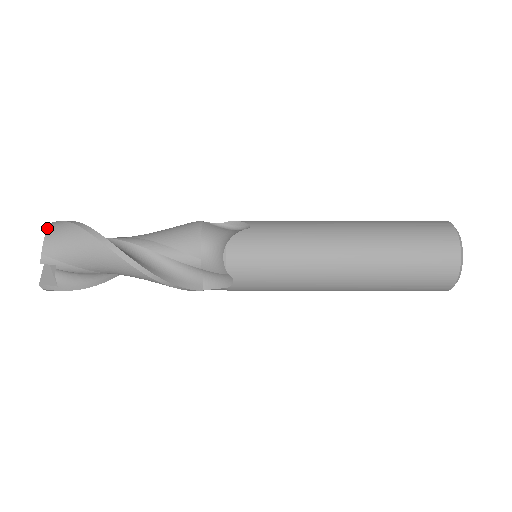
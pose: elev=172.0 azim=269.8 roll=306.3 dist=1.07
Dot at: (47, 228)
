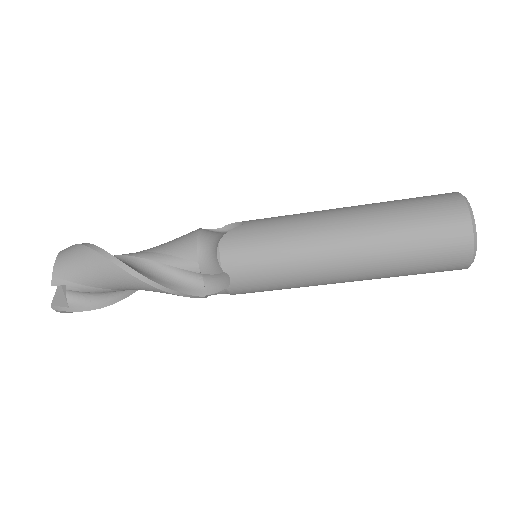
Dot at: (59, 253)
